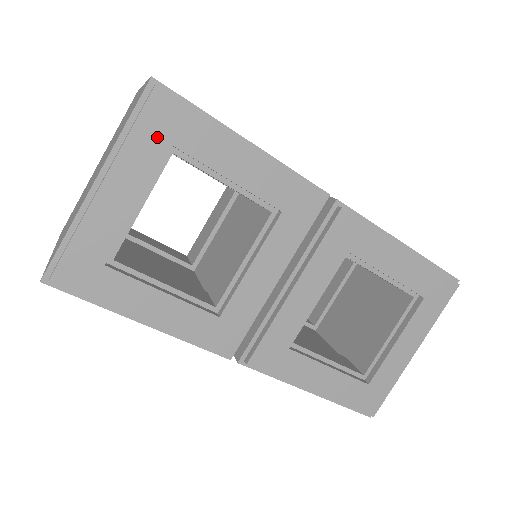
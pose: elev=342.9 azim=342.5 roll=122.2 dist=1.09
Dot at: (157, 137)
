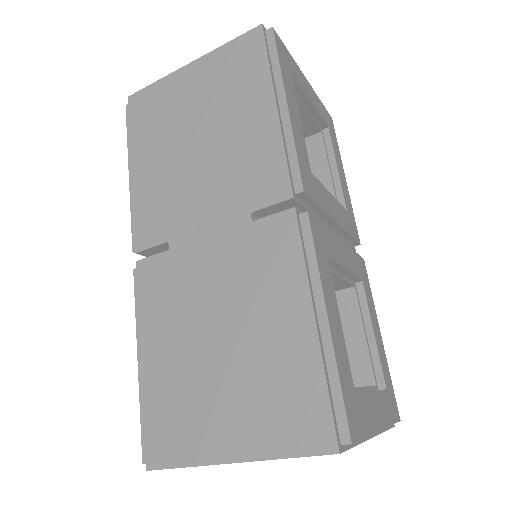
Dot at: (326, 118)
